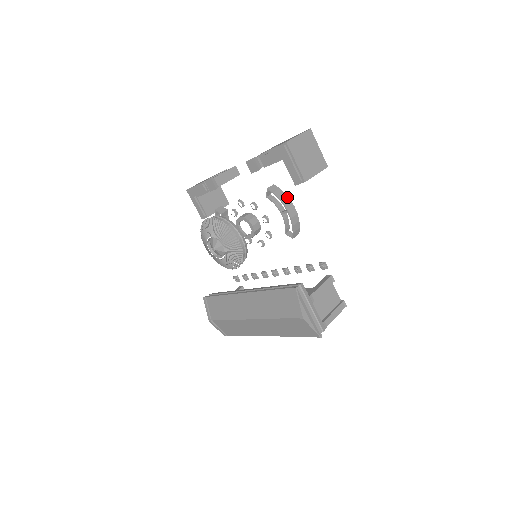
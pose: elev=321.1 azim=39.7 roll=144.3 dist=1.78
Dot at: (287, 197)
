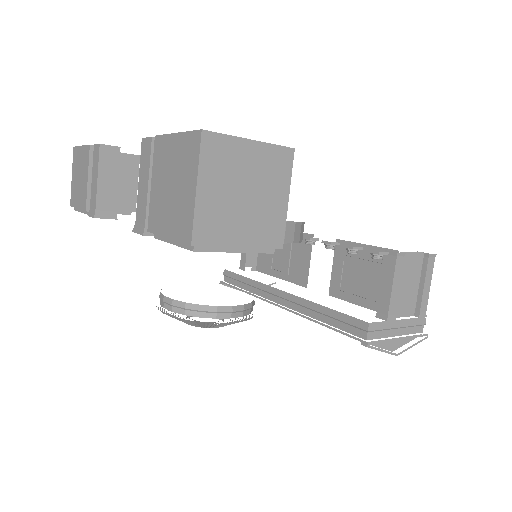
Dot at: occluded
